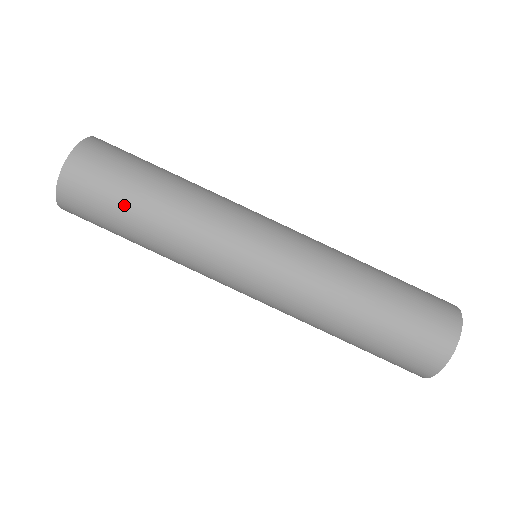
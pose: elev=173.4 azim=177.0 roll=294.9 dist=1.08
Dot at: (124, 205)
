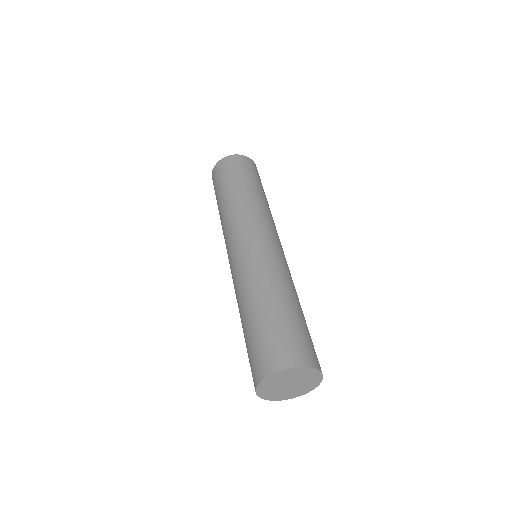
Dot at: (218, 194)
